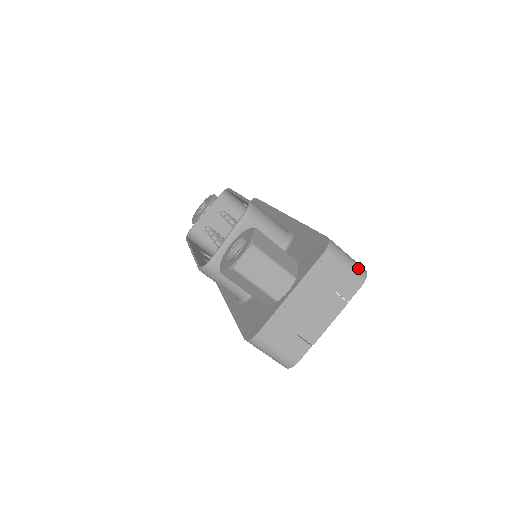
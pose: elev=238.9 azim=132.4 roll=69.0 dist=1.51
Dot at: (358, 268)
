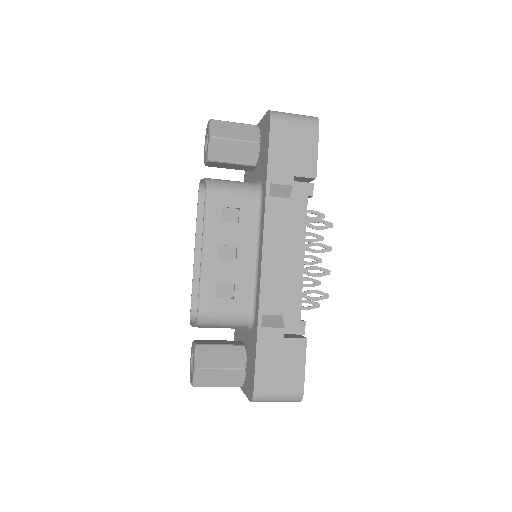
Dot at: (290, 400)
